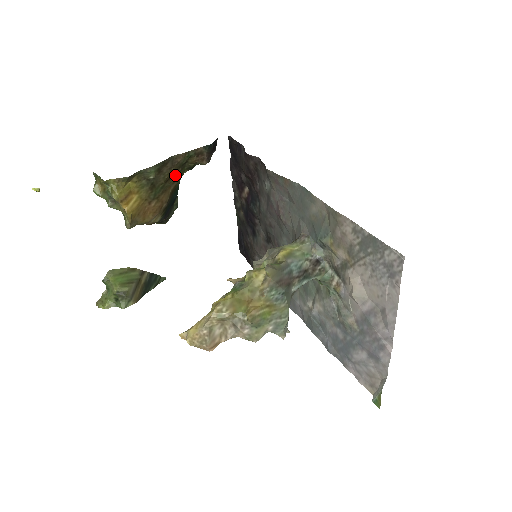
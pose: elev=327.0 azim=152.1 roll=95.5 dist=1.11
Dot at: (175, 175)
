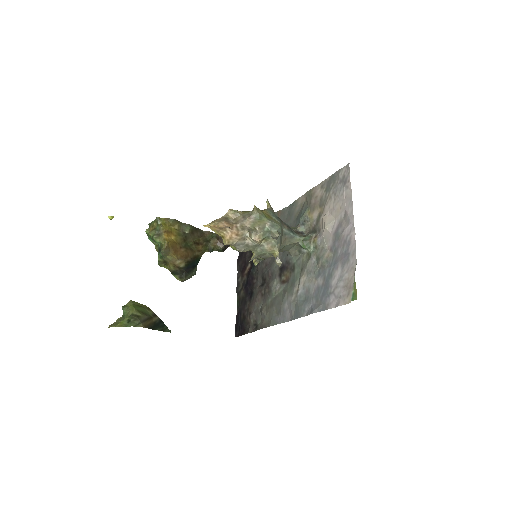
Dot at: (200, 246)
